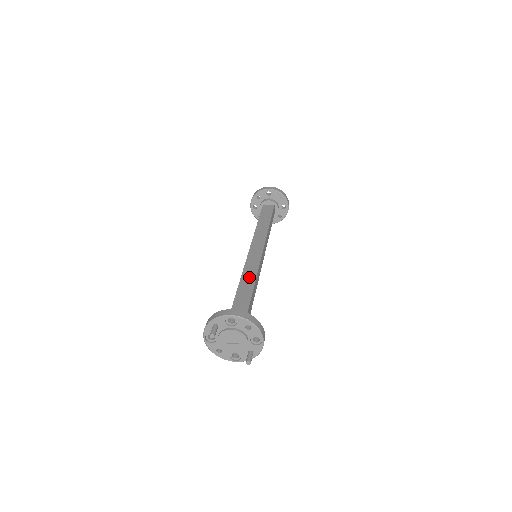
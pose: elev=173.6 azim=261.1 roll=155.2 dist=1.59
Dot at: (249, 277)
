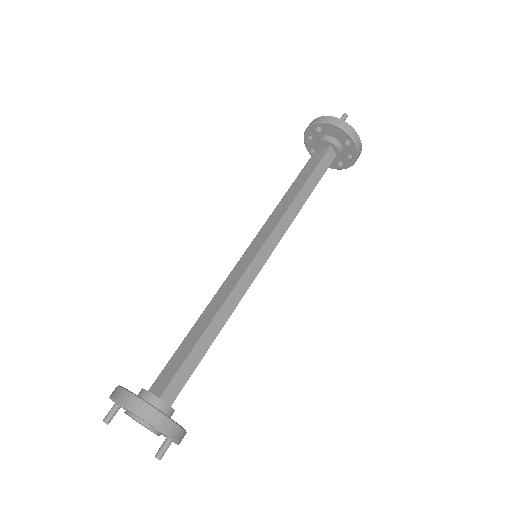
Dot at: (215, 305)
